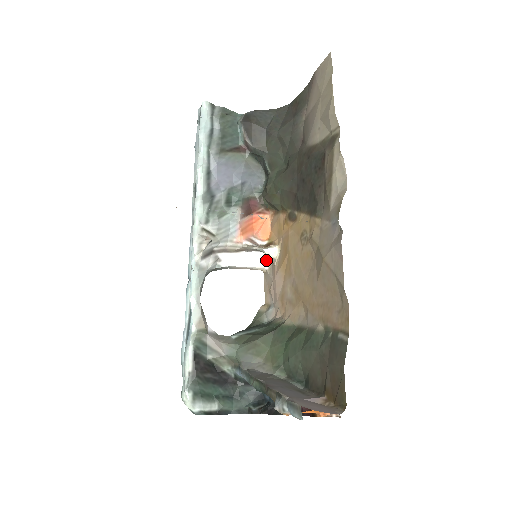
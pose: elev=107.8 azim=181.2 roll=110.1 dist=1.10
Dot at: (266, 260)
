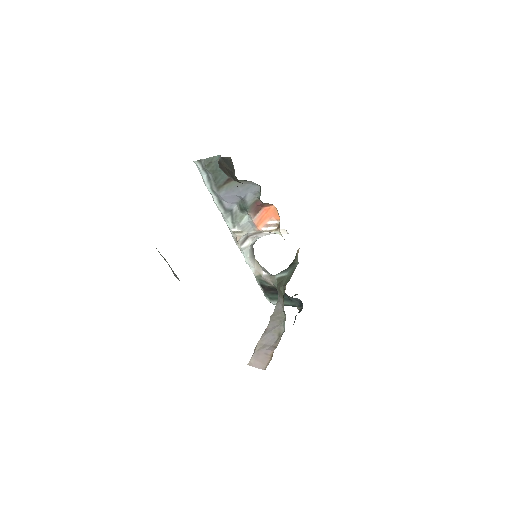
Dot at: (285, 230)
